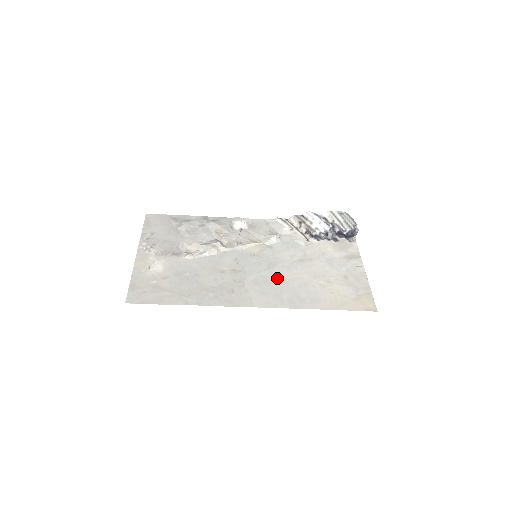
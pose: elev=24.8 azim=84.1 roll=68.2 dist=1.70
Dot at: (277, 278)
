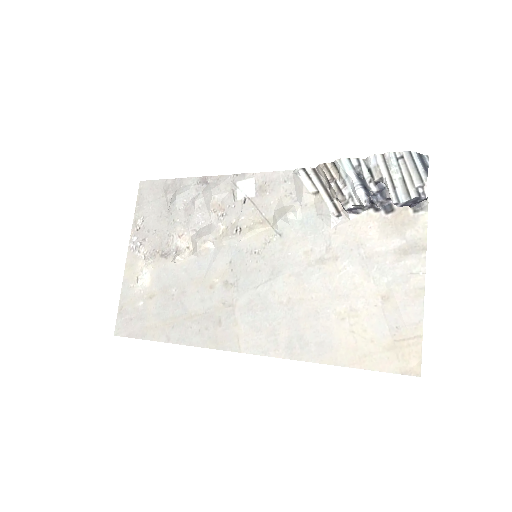
Dot at: (278, 299)
